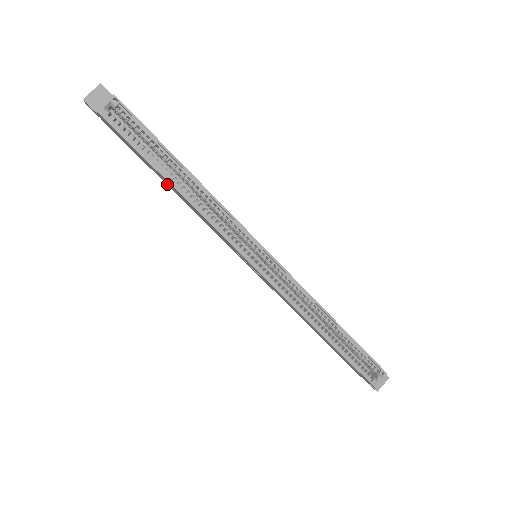
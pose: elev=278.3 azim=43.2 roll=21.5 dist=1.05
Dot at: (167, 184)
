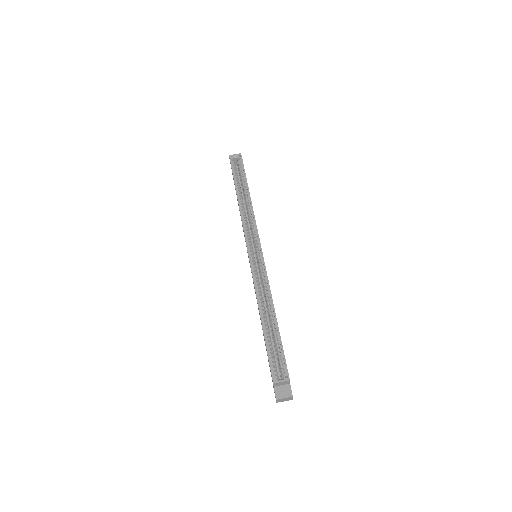
Dot at: occluded
